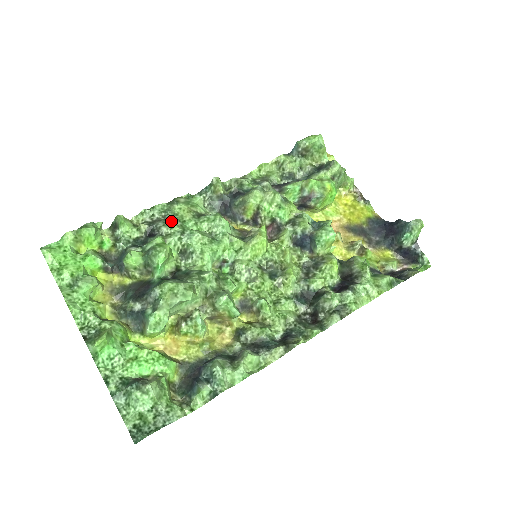
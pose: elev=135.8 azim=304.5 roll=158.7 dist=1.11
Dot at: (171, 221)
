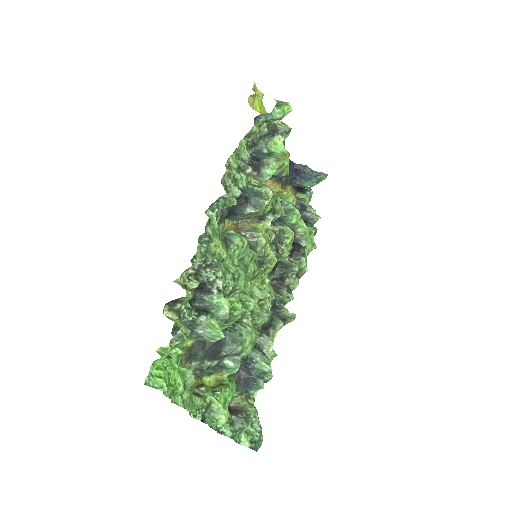
Dot at: (222, 270)
